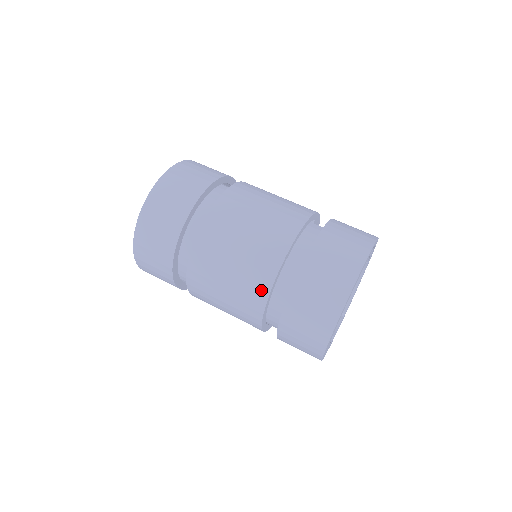
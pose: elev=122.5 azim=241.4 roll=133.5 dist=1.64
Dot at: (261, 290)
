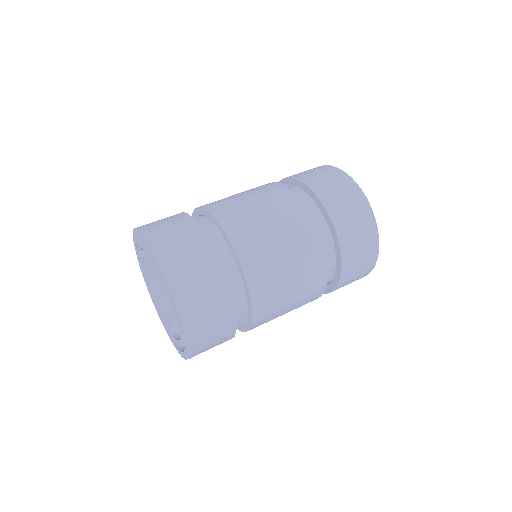
Dot at: (305, 219)
